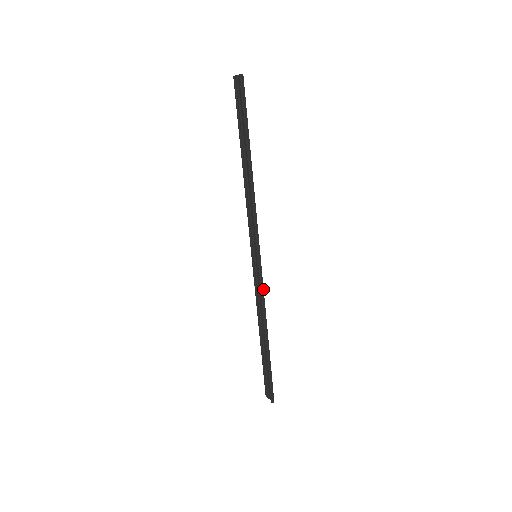
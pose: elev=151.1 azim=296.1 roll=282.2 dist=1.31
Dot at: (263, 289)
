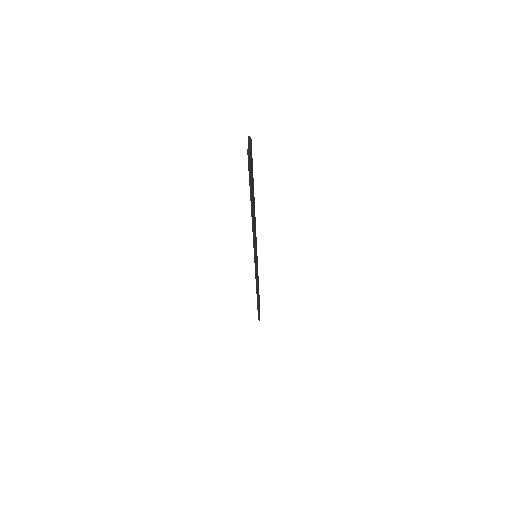
Dot at: (257, 277)
